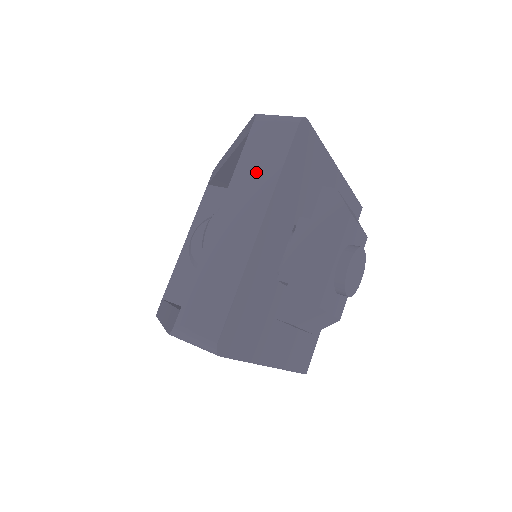
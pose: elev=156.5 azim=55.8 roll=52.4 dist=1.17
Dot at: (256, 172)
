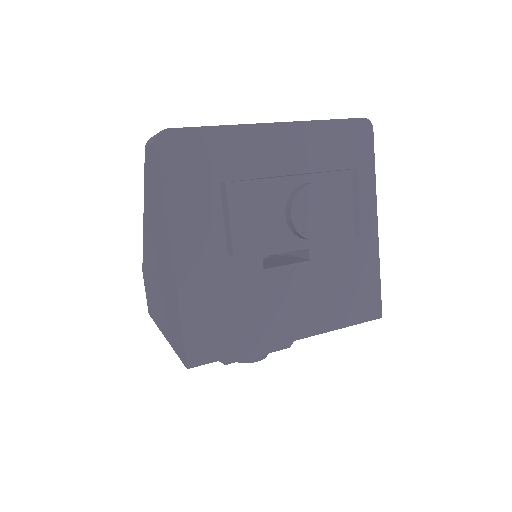
Dot at: occluded
